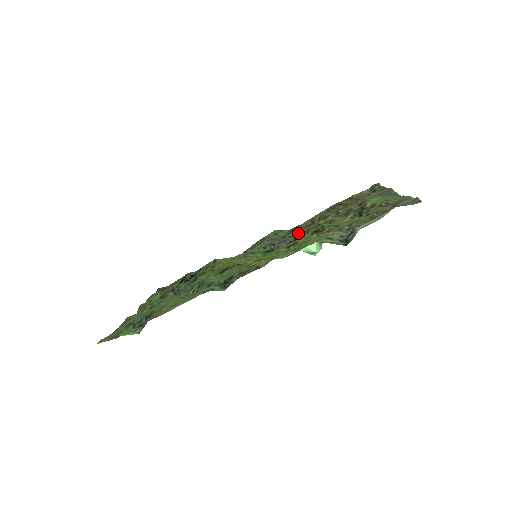
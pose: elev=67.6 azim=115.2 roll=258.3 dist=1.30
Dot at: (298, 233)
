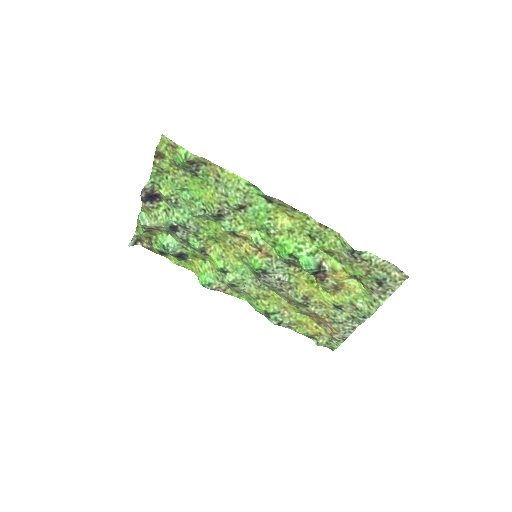
Dot at: (281, 290)
